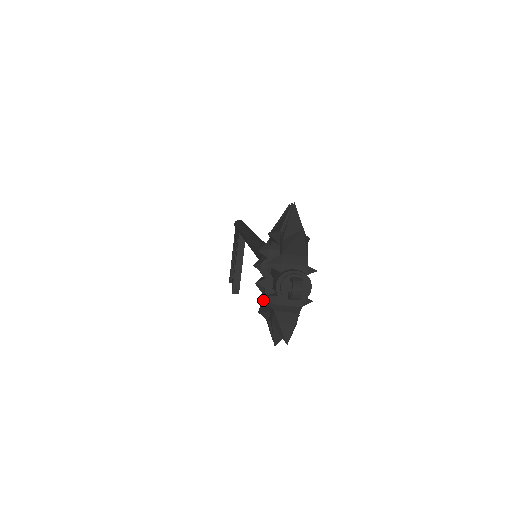
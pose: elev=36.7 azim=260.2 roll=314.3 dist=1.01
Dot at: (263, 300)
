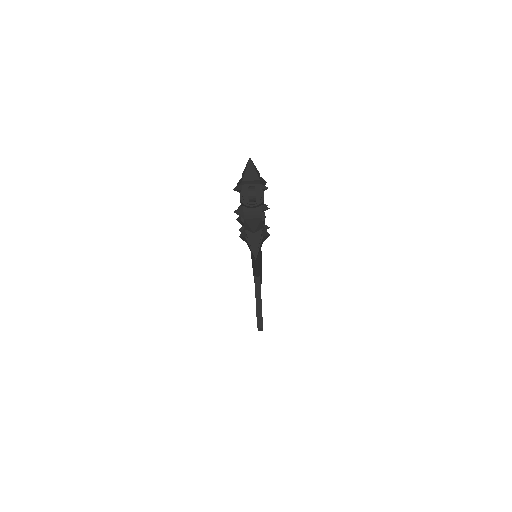
Dot at: occluded
